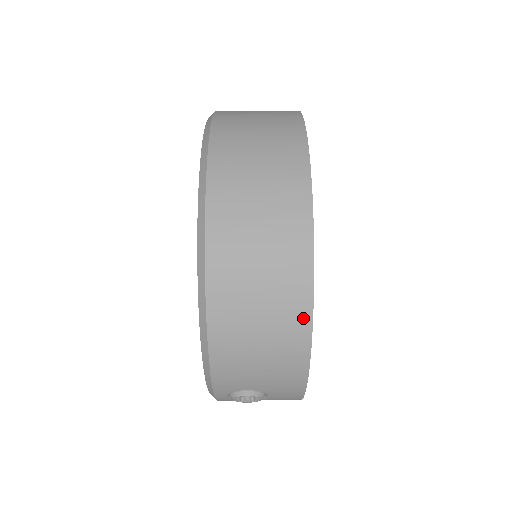
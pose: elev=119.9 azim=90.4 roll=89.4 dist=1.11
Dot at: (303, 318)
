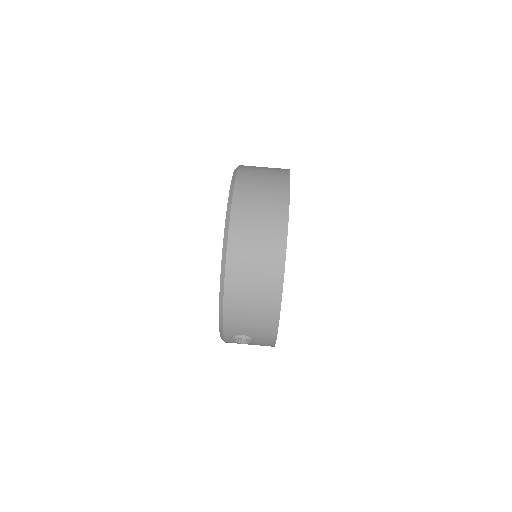
Dot at: (277, 296)
